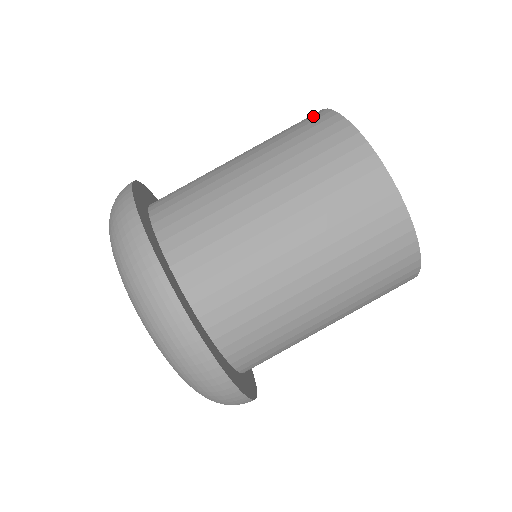
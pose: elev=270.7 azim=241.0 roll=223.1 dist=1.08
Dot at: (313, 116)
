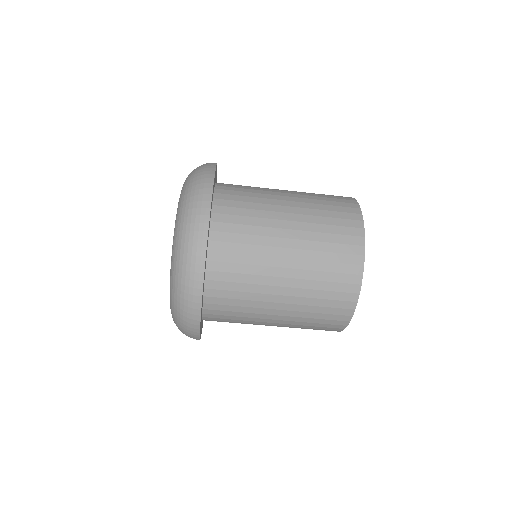
Dot at: (346, 301)
